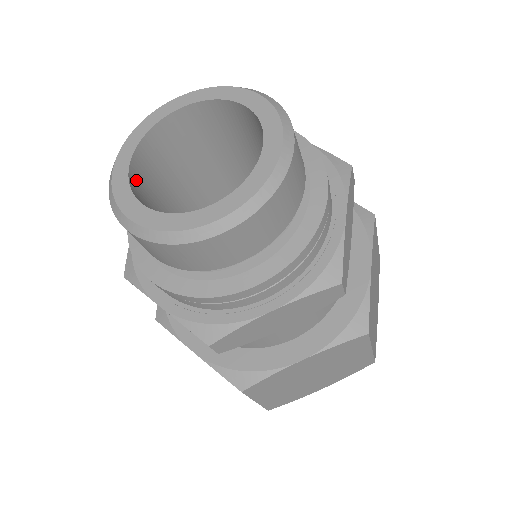
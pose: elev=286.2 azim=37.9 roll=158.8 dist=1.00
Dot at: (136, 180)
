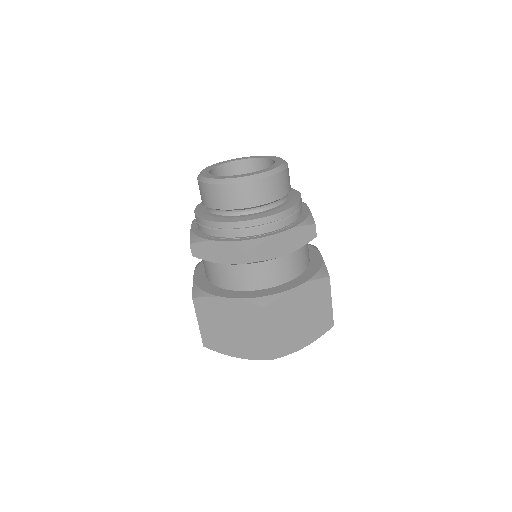
Dot at: (220, 171)
